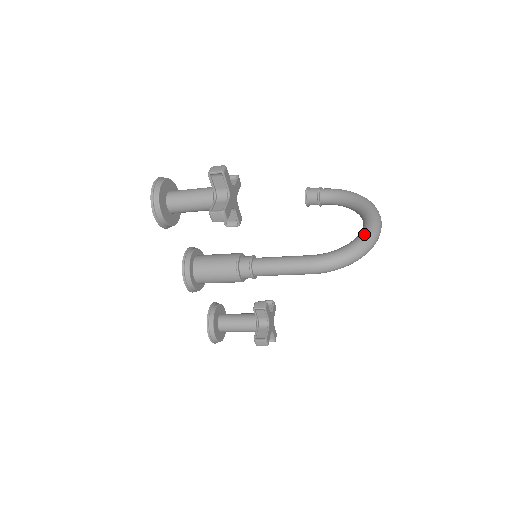
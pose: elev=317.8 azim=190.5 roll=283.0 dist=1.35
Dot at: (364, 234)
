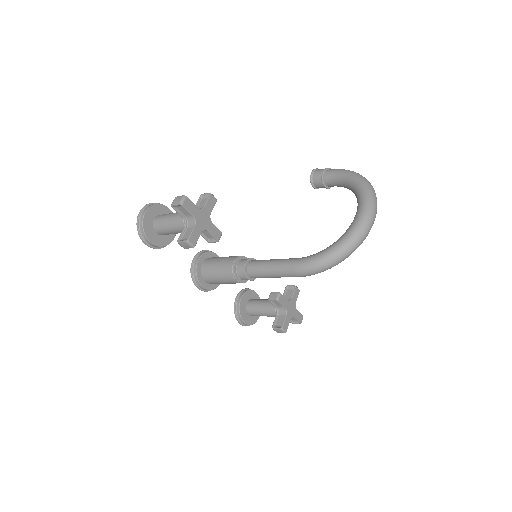
Dot at: (348, 232)
